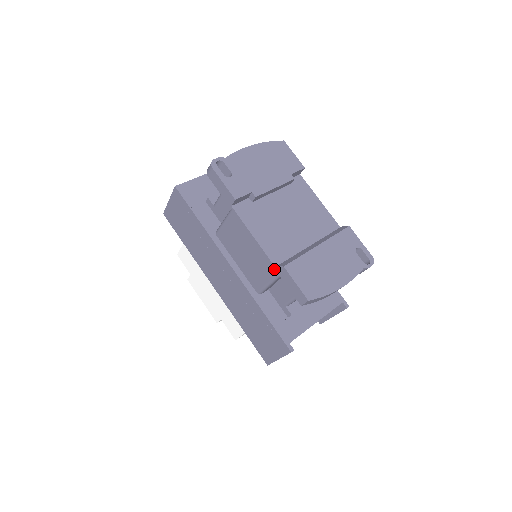
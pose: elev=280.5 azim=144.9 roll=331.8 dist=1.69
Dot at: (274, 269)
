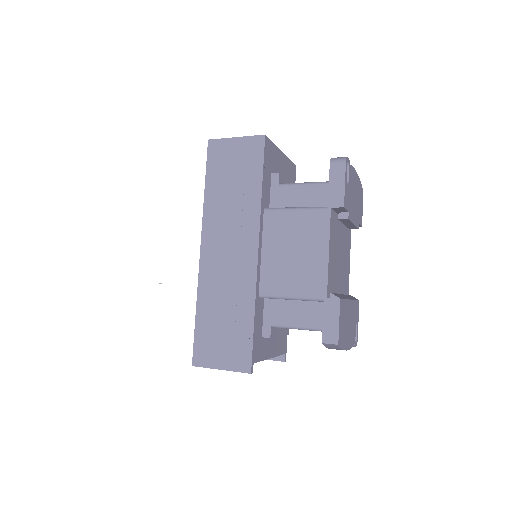
Dot at: (314, 290)
